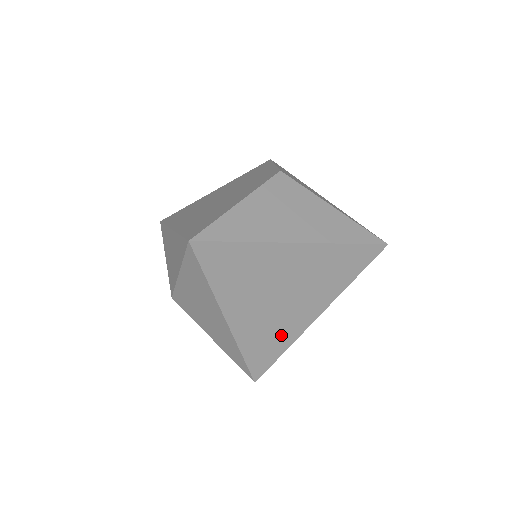
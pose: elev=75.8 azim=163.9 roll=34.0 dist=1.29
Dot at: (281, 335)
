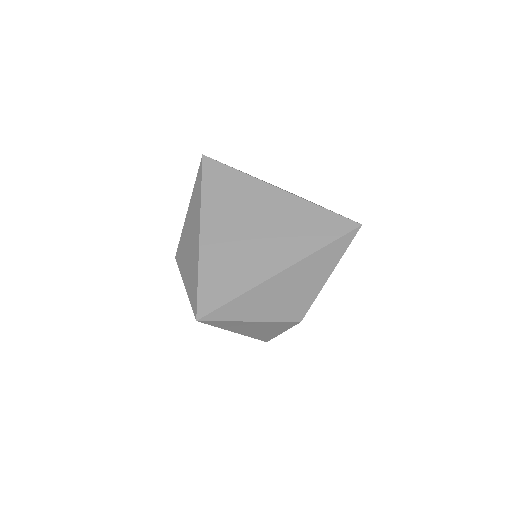
Dot at: (241, 272)
